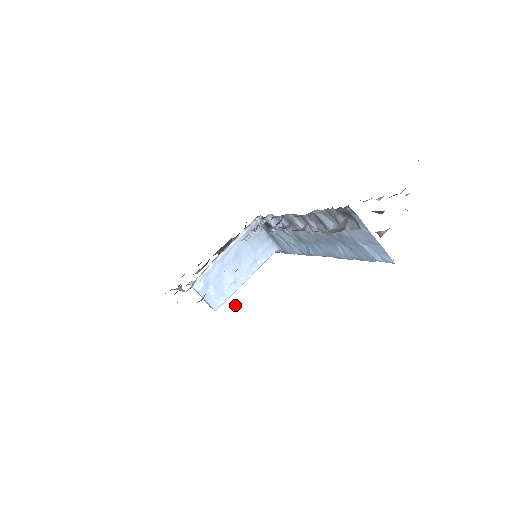
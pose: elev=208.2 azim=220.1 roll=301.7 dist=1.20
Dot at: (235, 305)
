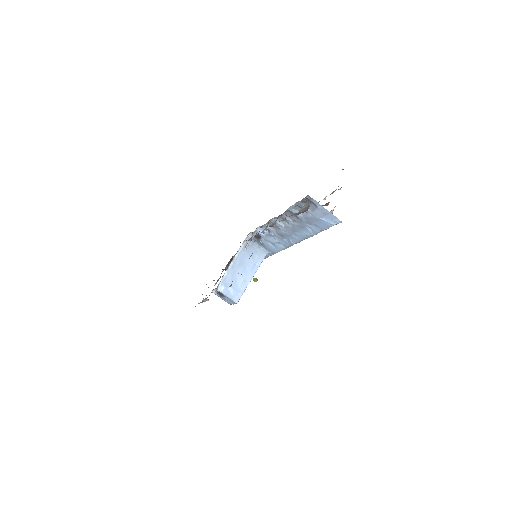
Dot at: (254, 280)
